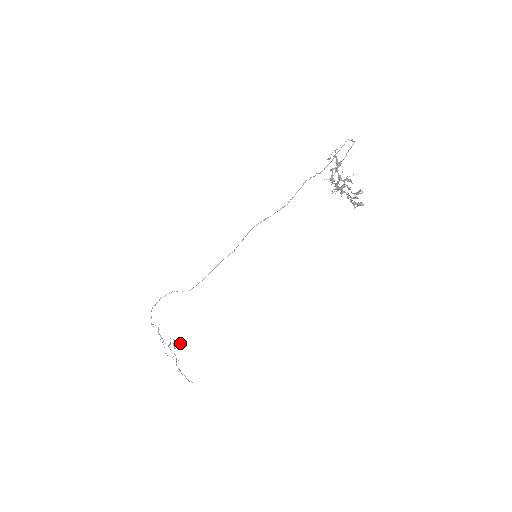
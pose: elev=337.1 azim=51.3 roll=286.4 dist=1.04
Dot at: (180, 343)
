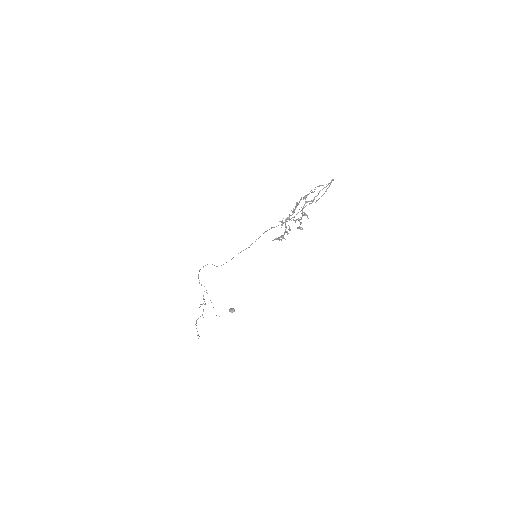
Dot at: (232, 308)
